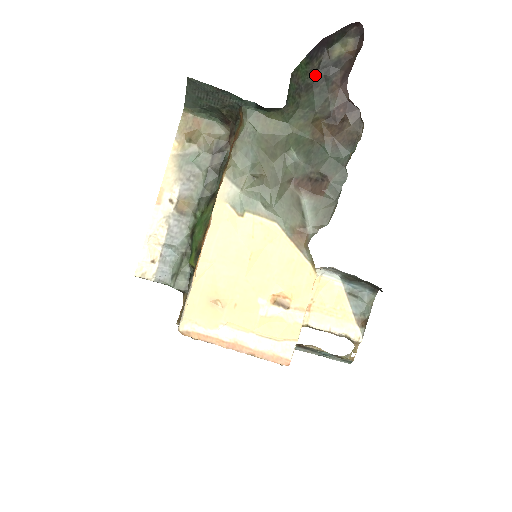
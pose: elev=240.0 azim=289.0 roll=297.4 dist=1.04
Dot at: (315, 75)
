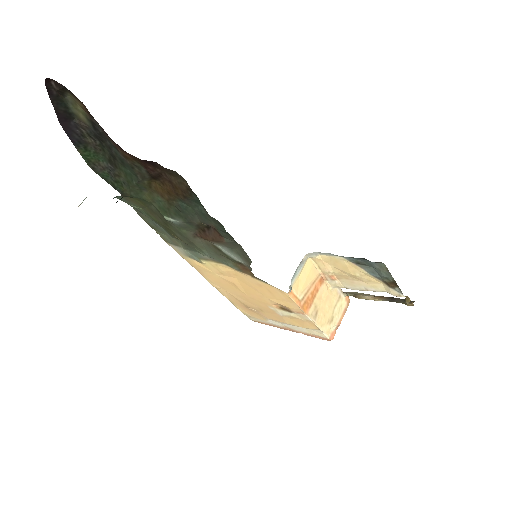
Dot at: (102, 147)
